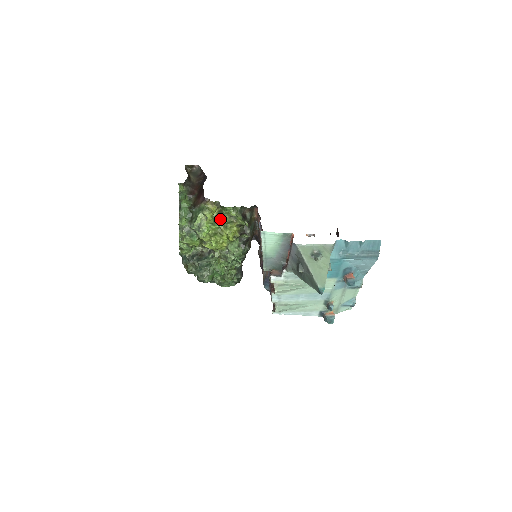
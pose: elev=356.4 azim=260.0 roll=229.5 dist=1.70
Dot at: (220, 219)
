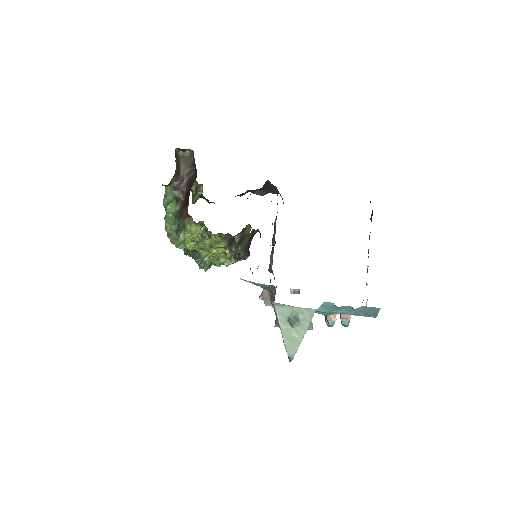
Dot at: (205, 240)
